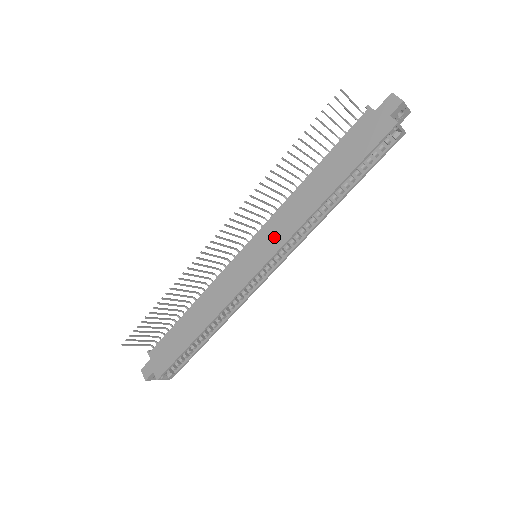
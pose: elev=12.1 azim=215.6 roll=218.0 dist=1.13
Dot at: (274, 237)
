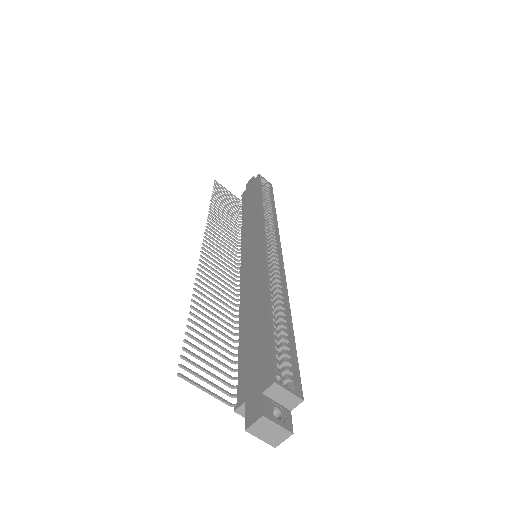
Dot at: (253, 233)
